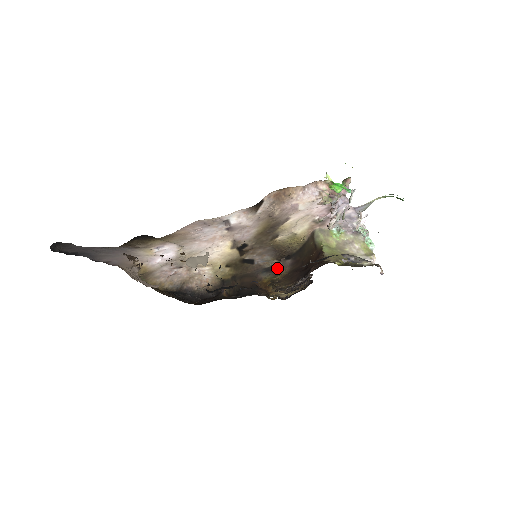
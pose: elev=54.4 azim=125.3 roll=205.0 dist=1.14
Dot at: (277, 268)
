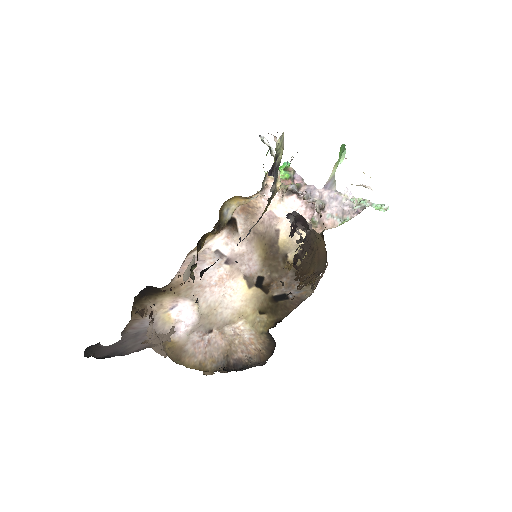
Dot at: (313, 285)
